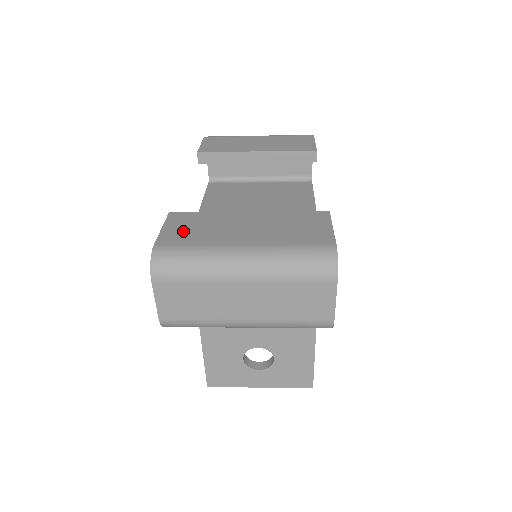
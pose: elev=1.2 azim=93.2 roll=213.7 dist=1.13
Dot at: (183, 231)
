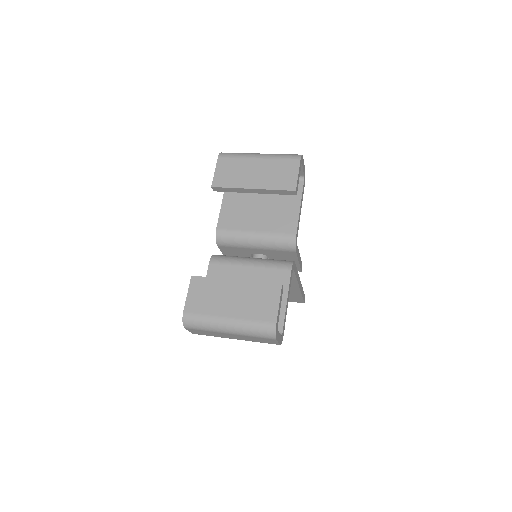
Dot at: (198, 299)
